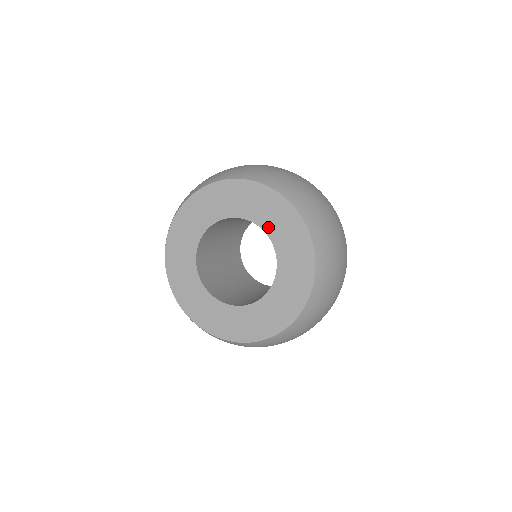
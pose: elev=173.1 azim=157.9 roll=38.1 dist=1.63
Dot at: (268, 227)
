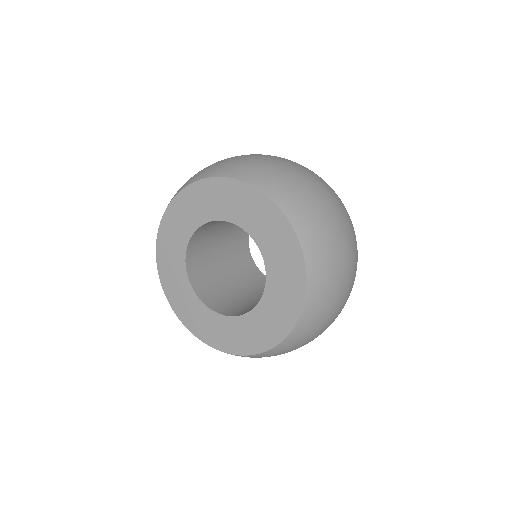
Dot at: (219, 214)
